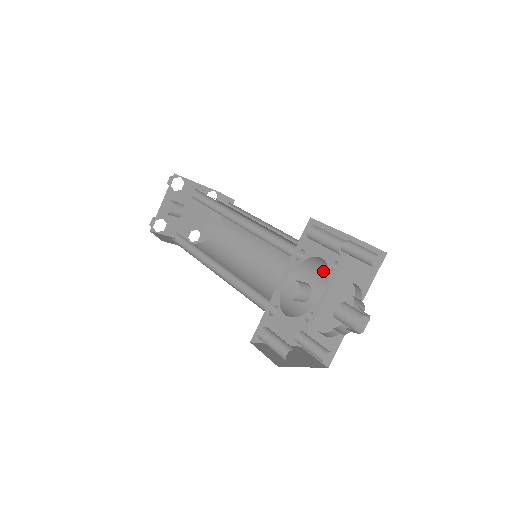
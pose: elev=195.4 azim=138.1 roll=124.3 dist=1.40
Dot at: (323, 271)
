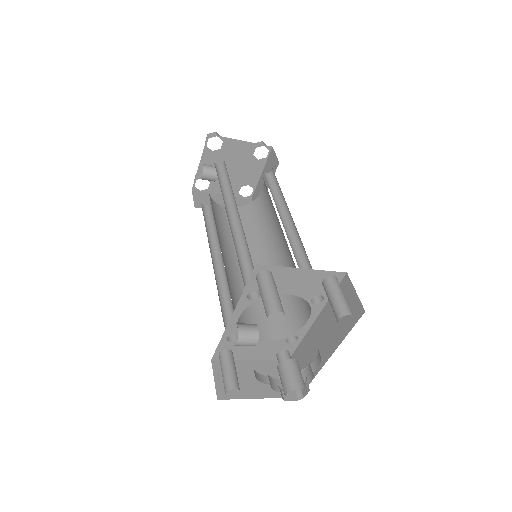
Dot at: occluded
